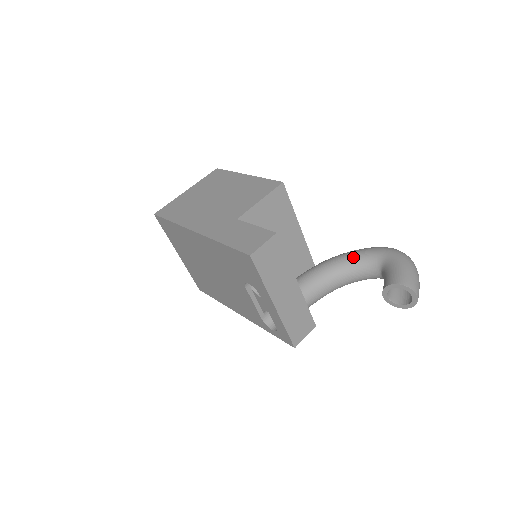
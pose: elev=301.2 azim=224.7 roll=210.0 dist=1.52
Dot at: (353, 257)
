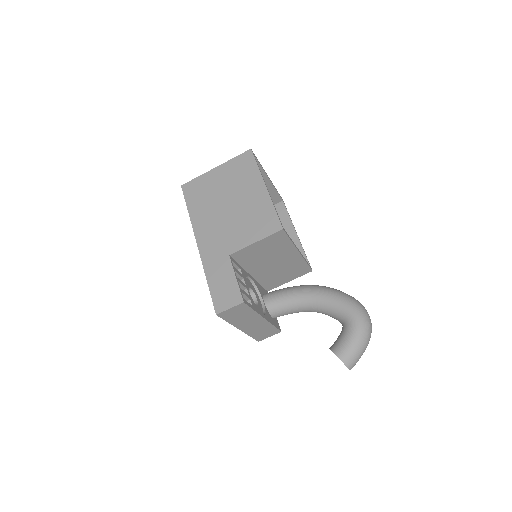
Dot at: (327, 302)
